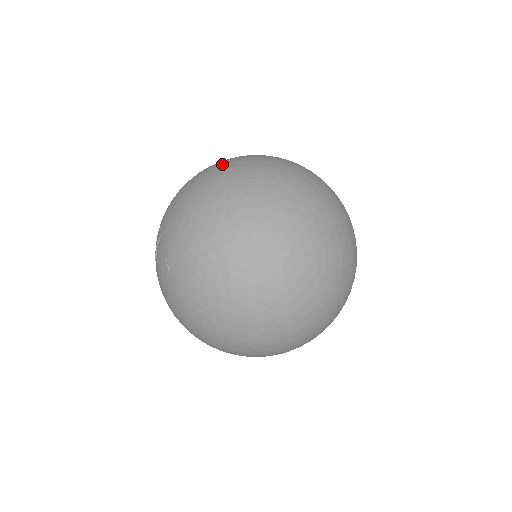
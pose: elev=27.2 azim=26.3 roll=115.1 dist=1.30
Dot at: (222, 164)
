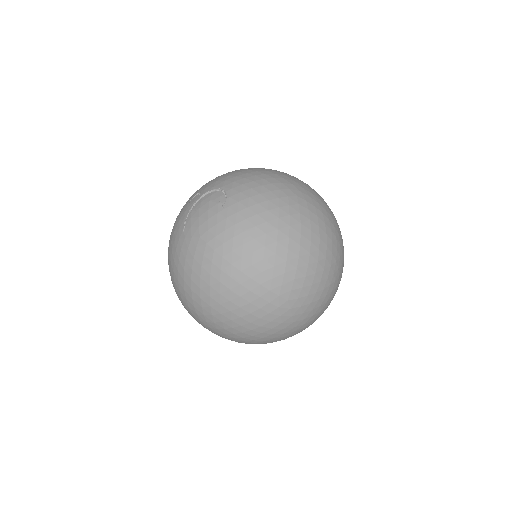
Dot at: occluded
